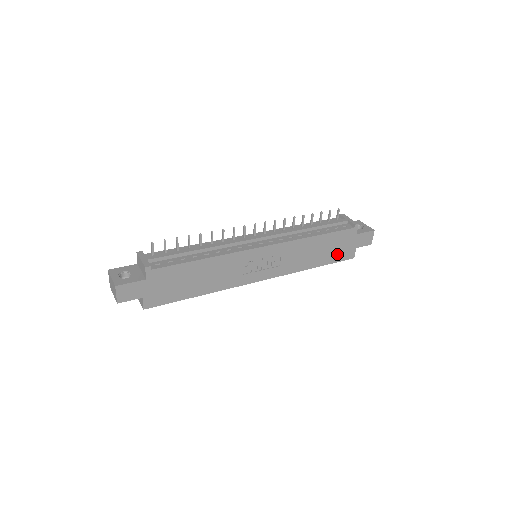
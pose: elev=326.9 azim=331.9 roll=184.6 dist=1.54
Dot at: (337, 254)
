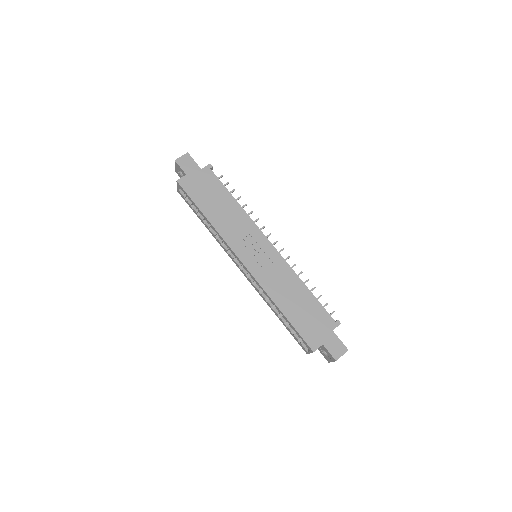
Dot at: (305, 326)
